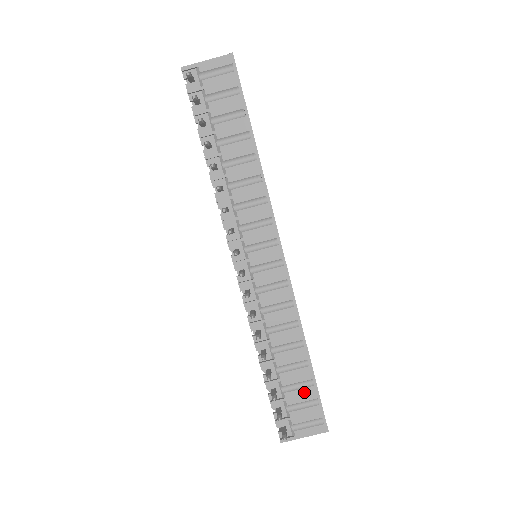
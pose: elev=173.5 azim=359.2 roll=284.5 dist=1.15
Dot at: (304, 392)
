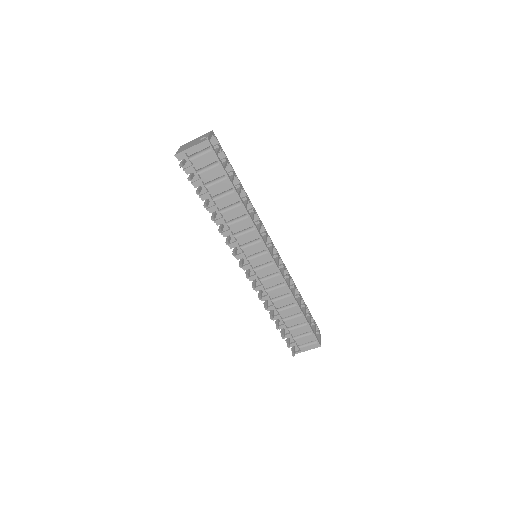
Dot at: (302, 329)
